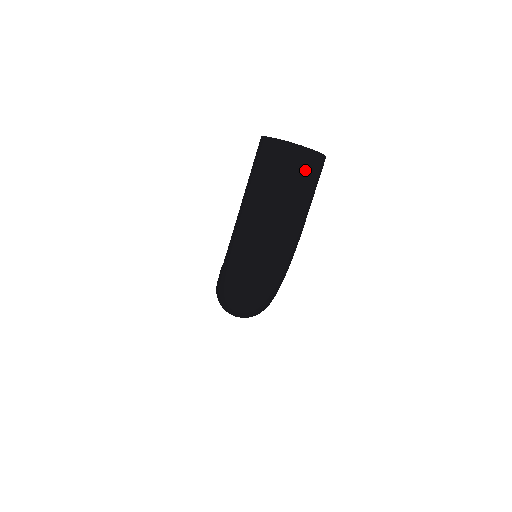
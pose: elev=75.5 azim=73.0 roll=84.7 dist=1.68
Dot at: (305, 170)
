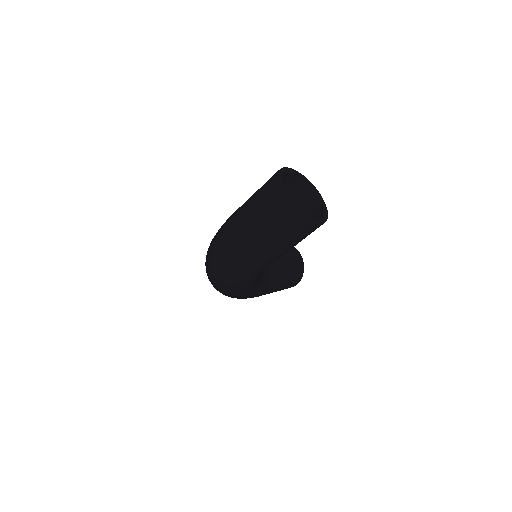
Dot at: (278, 220)
